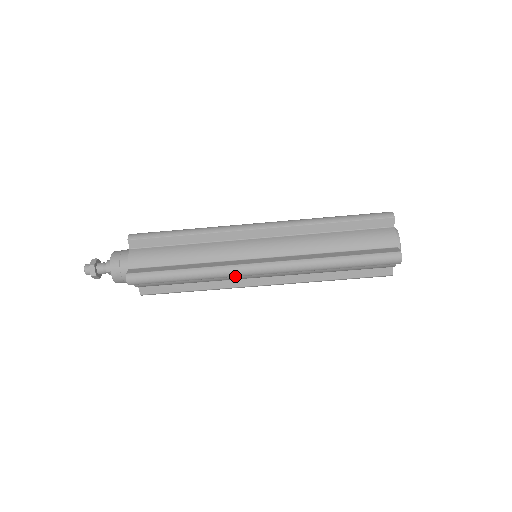
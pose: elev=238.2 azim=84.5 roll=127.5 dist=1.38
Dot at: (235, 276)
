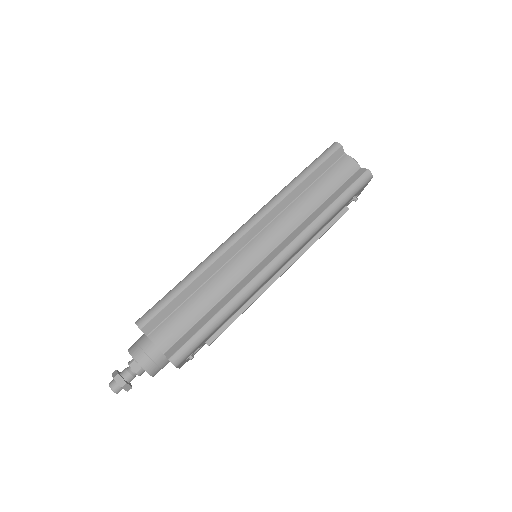
Dot at: (228, 248)
